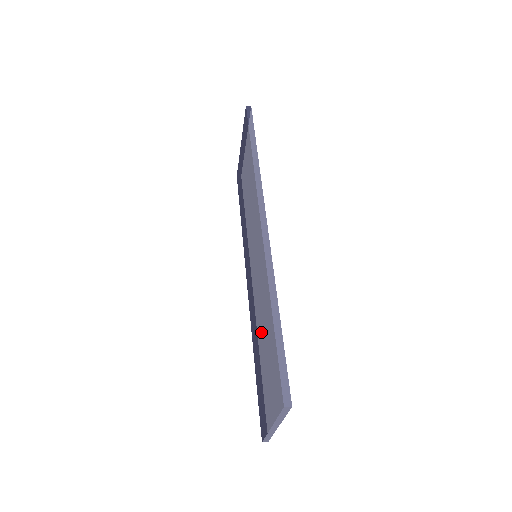
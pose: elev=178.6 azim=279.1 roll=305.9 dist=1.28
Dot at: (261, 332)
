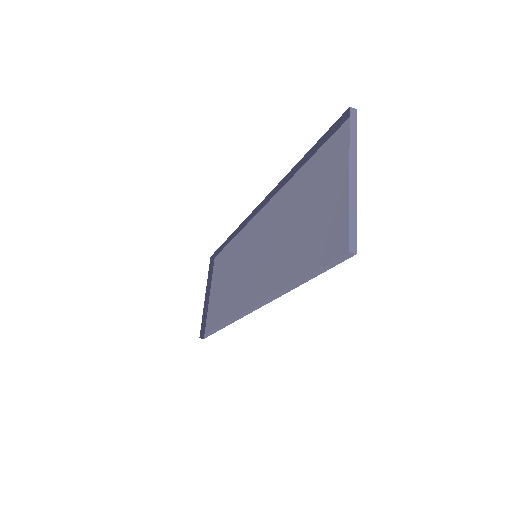
Dot at: (292, 221)
